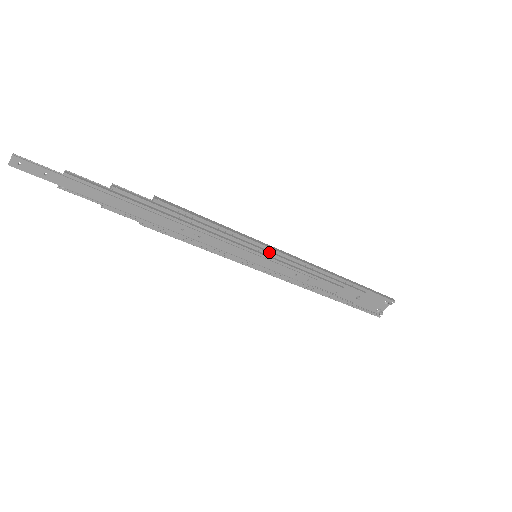
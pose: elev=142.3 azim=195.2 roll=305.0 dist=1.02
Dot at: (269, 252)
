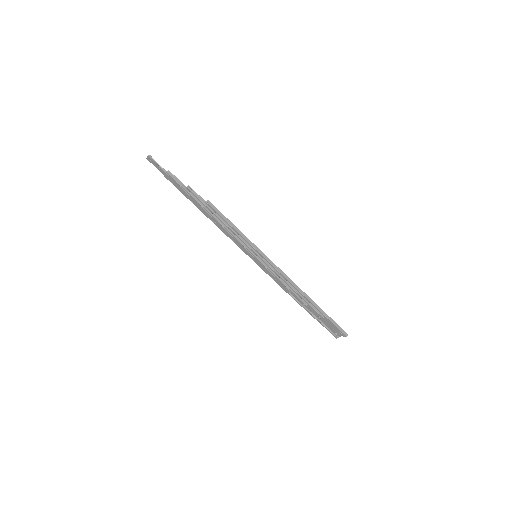
Dot at: (262, 259)
